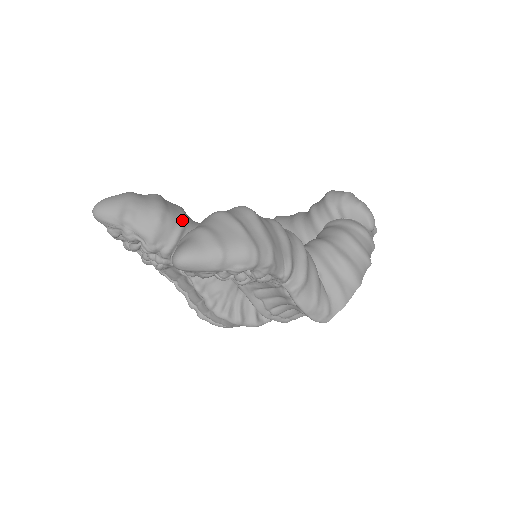
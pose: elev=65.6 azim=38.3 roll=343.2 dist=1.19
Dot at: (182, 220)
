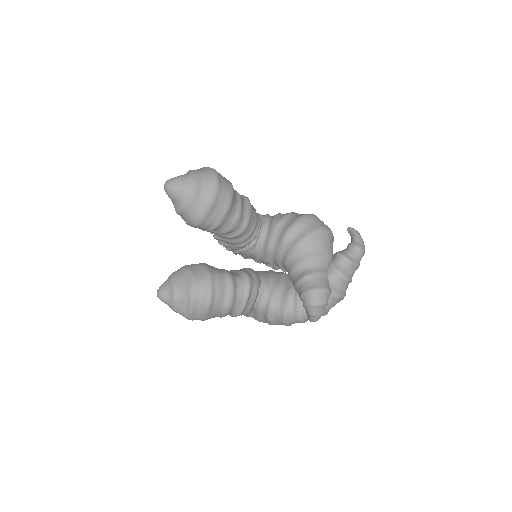
Dot at: (214, 228)
